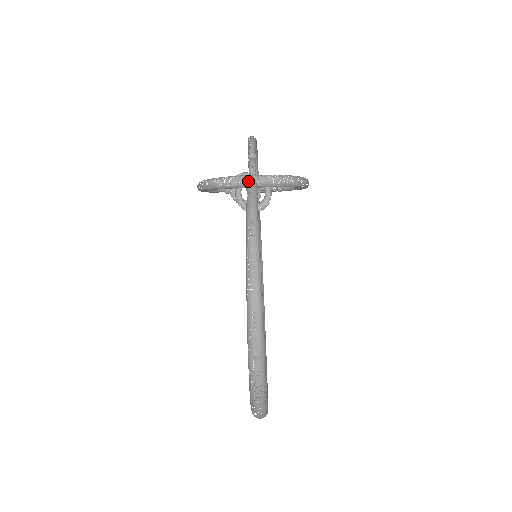
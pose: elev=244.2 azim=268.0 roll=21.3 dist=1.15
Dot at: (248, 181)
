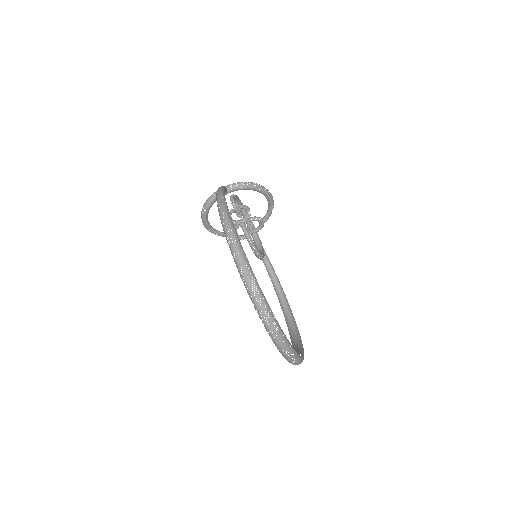
Dot at: occluded
